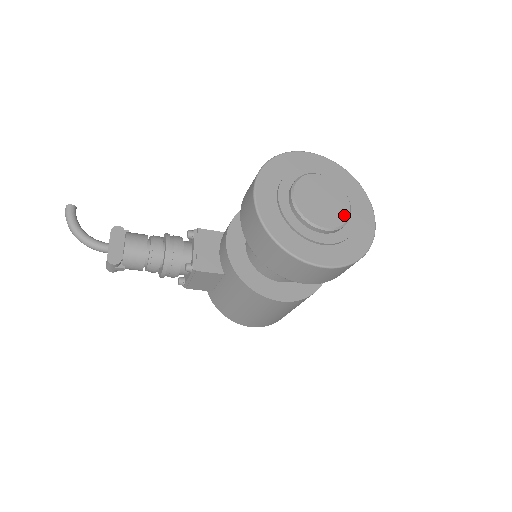
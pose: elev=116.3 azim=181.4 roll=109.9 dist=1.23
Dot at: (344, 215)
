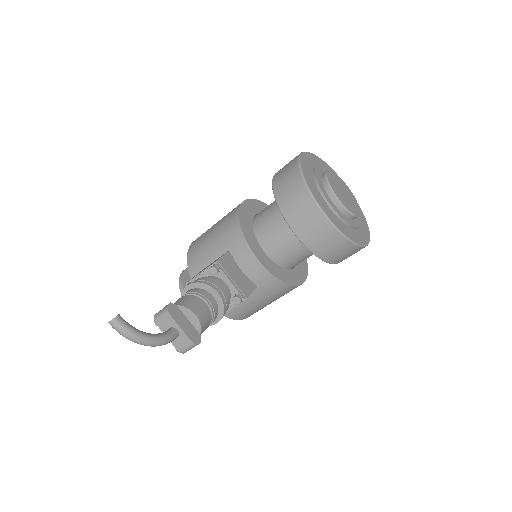
Dot at: (353, 197)
